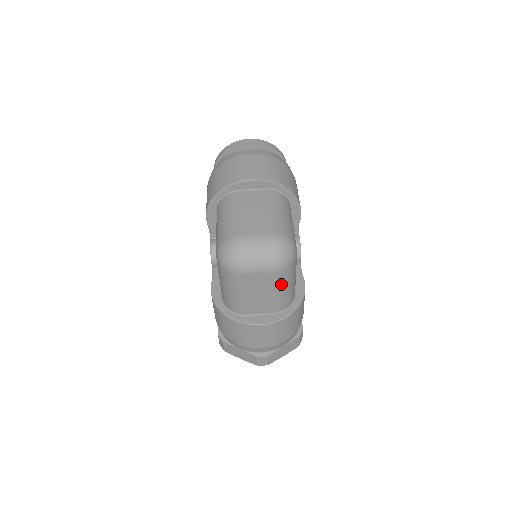
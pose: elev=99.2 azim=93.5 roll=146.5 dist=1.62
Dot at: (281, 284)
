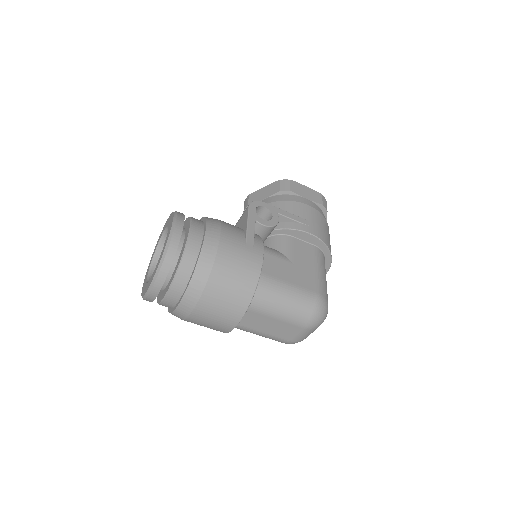
Dot at: occluded
